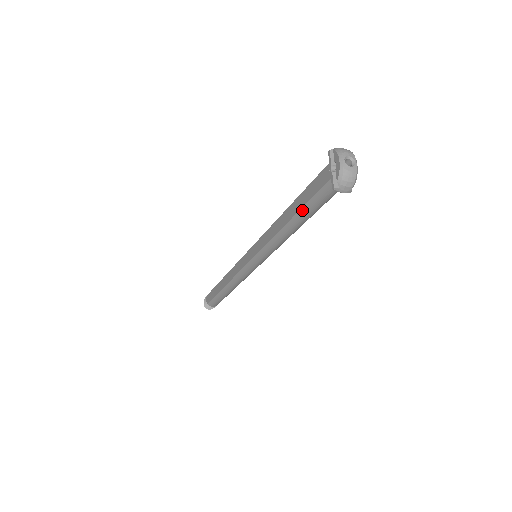
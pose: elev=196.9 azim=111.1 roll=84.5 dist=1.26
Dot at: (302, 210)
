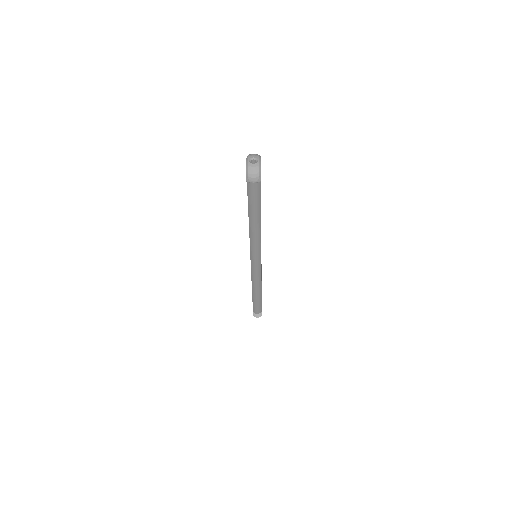
Dot at: (249, 205)
